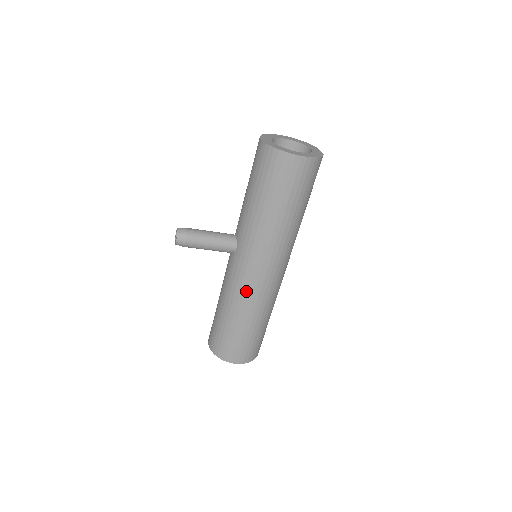
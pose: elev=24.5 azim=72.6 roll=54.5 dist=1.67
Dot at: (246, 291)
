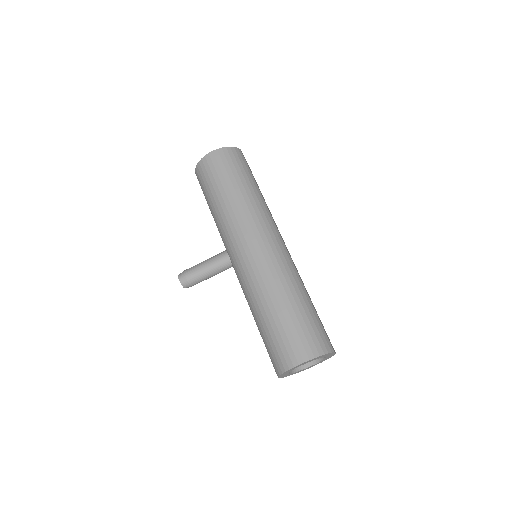
Dot at: (251, 275)
